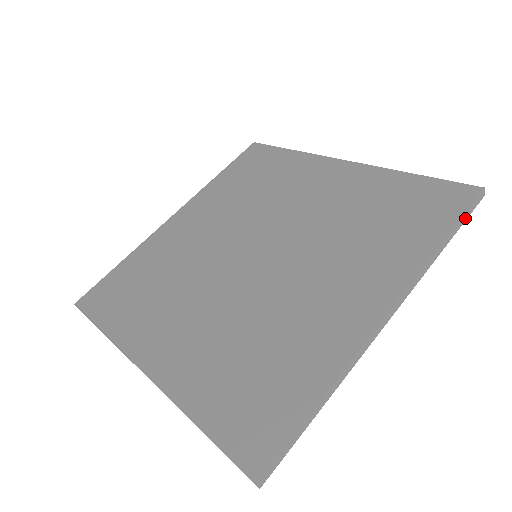
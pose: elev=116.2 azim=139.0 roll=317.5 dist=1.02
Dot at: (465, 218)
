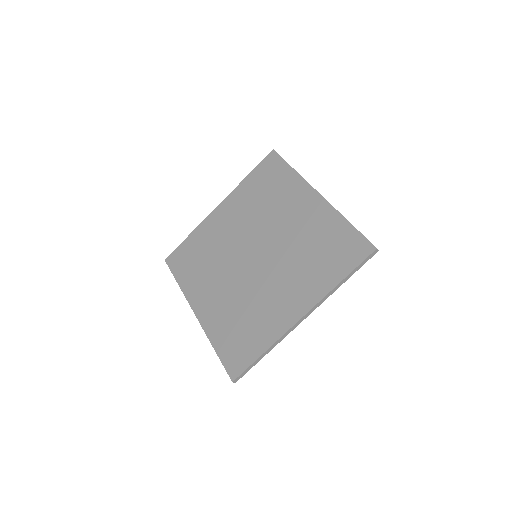
Dot at: (361, 266)
